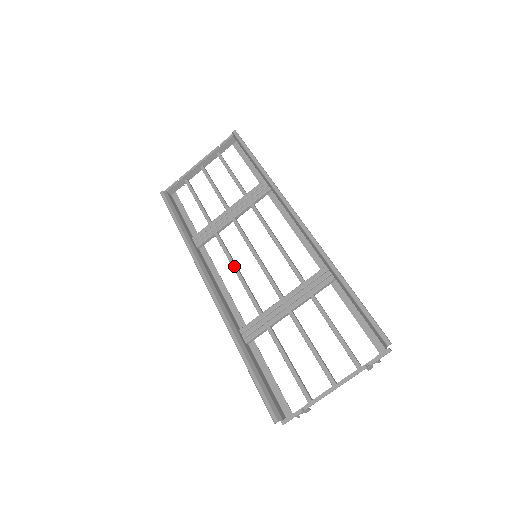
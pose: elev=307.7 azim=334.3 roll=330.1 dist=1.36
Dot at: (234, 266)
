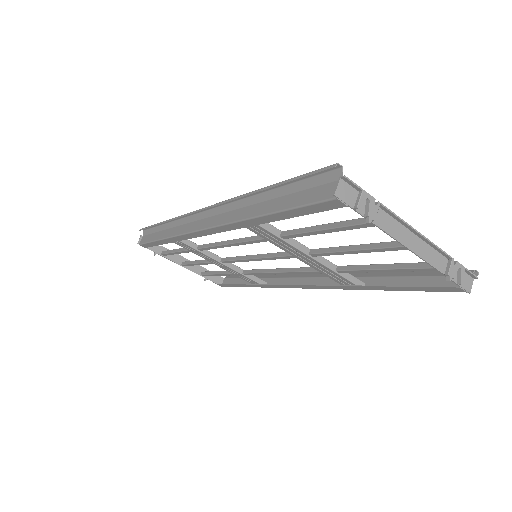
Dot at: (227, 241)
